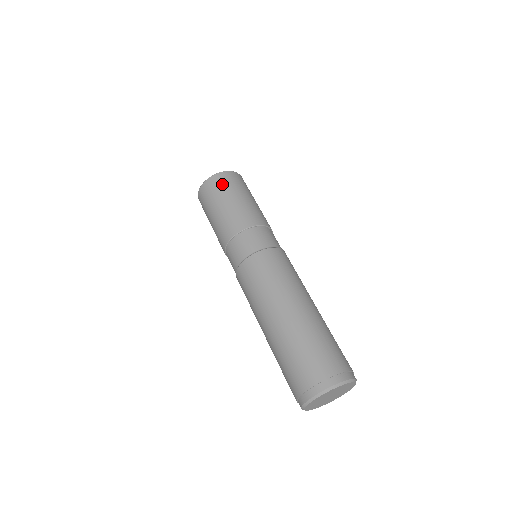
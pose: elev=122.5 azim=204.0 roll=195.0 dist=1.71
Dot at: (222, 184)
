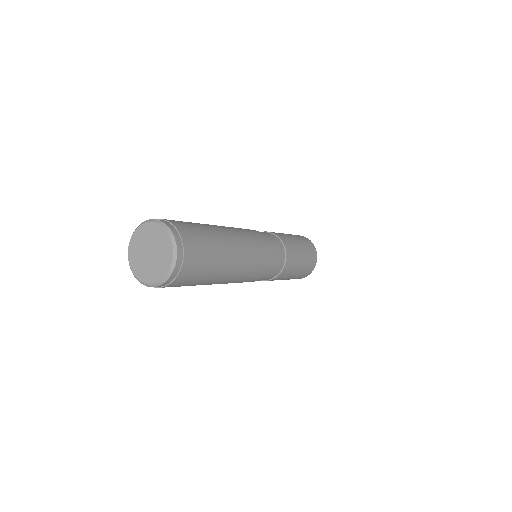
Dot at: occluded
